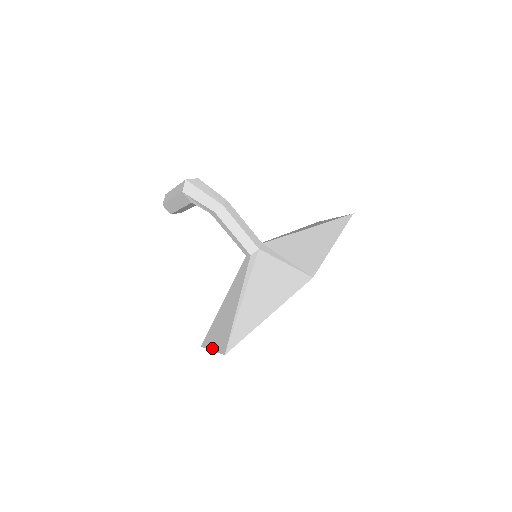
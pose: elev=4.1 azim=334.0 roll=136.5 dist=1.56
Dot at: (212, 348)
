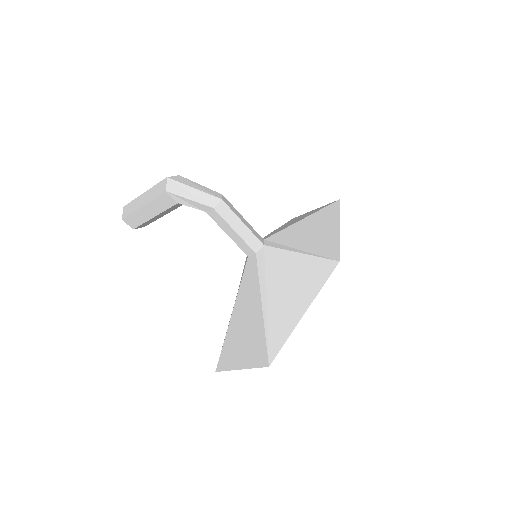
Dot at: (240, 367)
